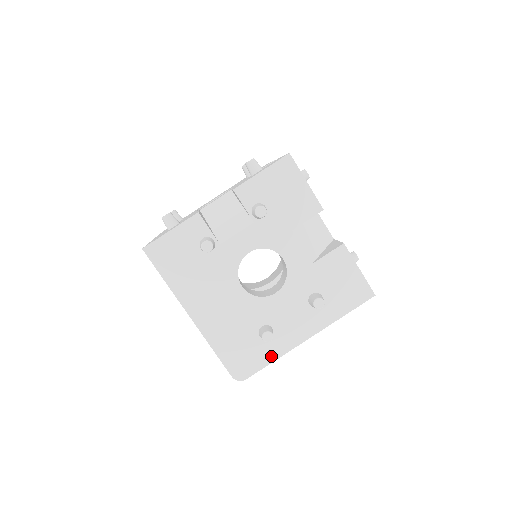
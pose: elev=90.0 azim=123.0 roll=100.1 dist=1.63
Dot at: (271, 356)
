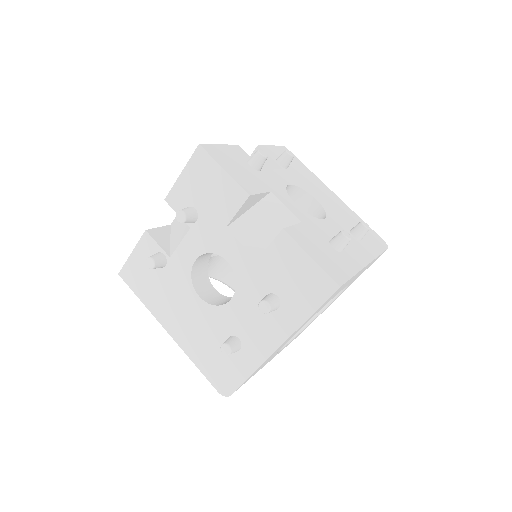
Dot at: (247, 369)
